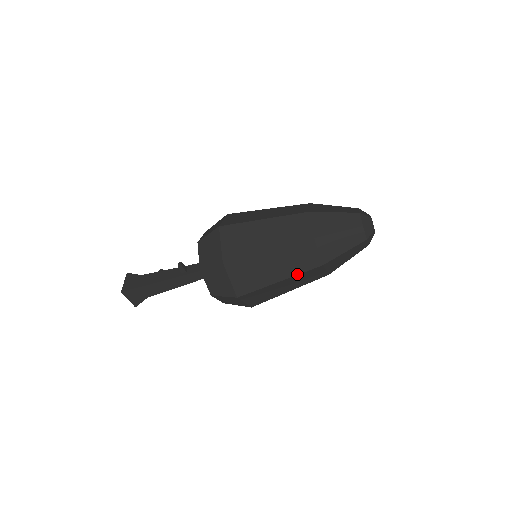
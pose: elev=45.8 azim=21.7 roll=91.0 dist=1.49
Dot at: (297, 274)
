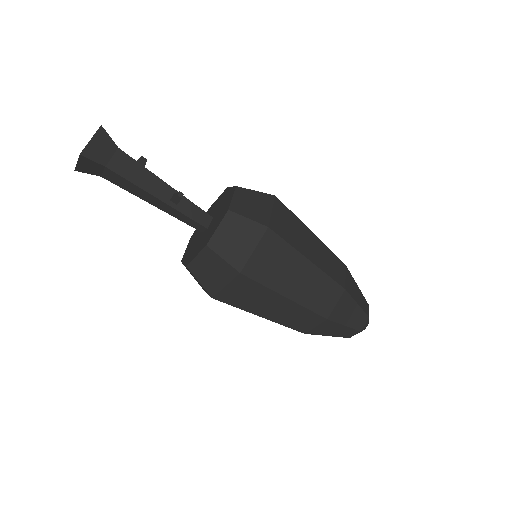
Dot at: (280, 323)
